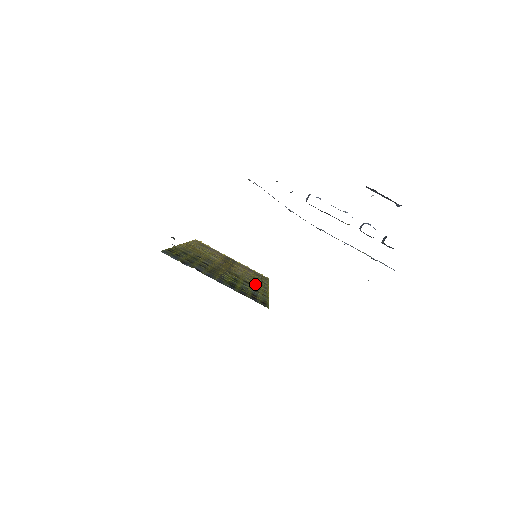
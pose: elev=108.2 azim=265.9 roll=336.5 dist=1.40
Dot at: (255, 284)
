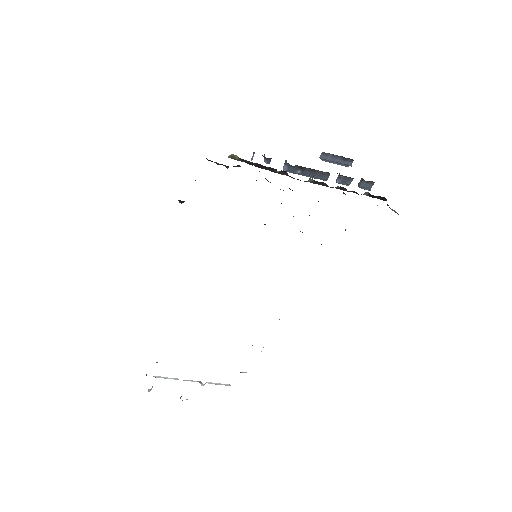
Dot at: occluded
